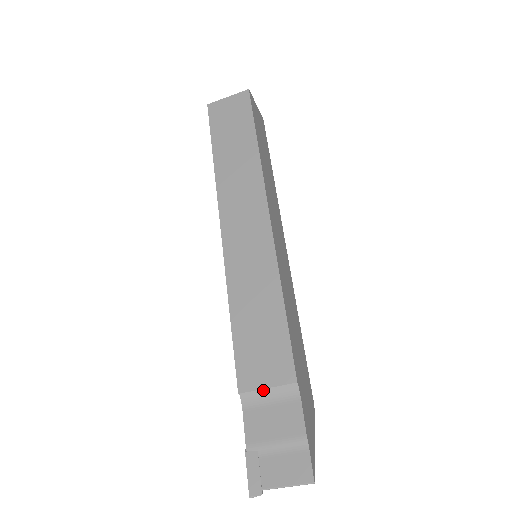
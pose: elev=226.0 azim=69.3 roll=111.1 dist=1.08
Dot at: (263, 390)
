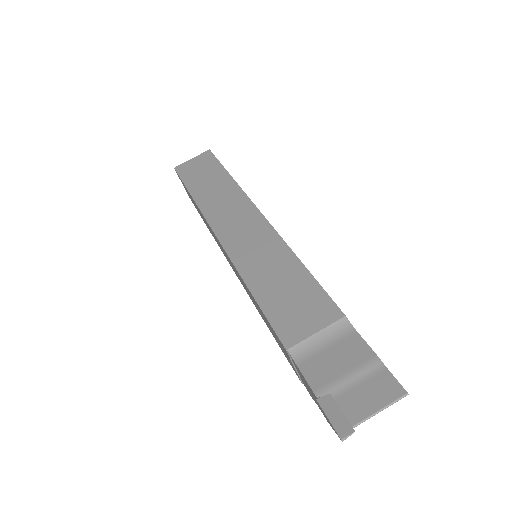
Dot at: (312, 336)
